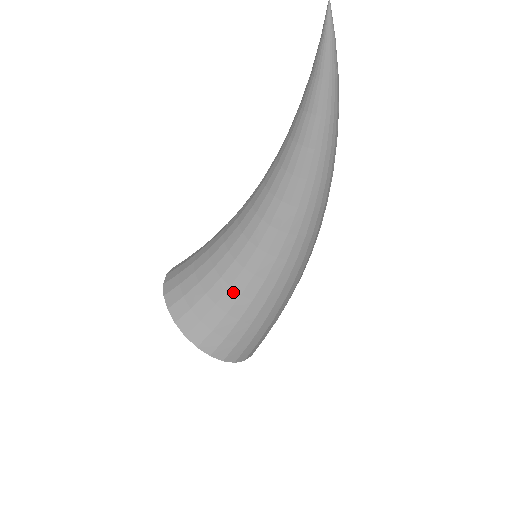
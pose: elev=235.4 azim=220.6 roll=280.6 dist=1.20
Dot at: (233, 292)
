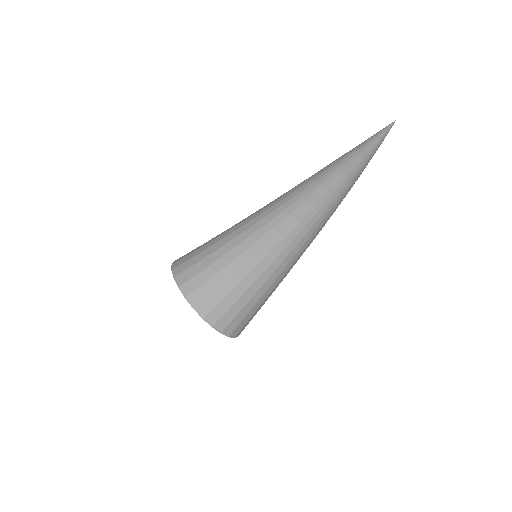
Dot at: (259, 293)
